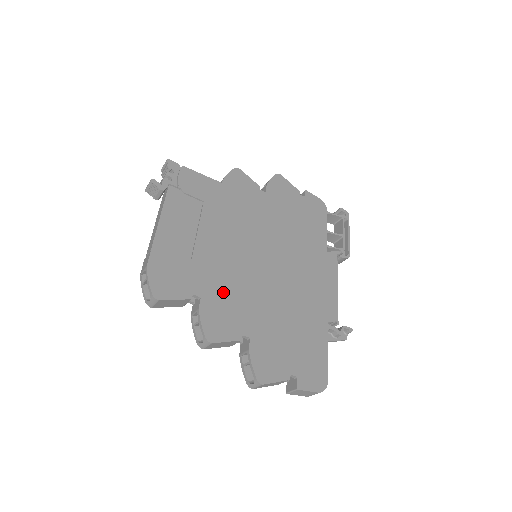
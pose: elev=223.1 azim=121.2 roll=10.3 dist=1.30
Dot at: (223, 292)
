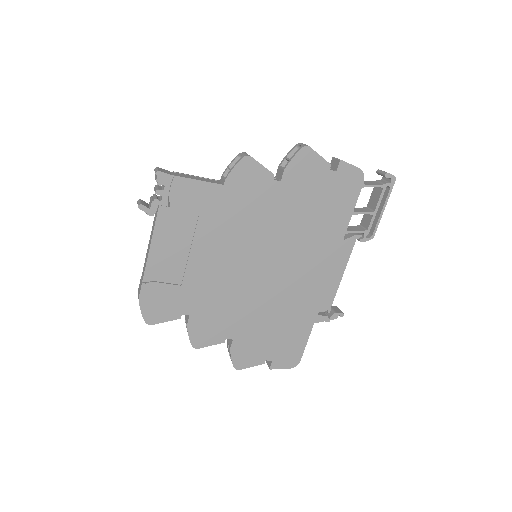
Dot at: (212, 307)
